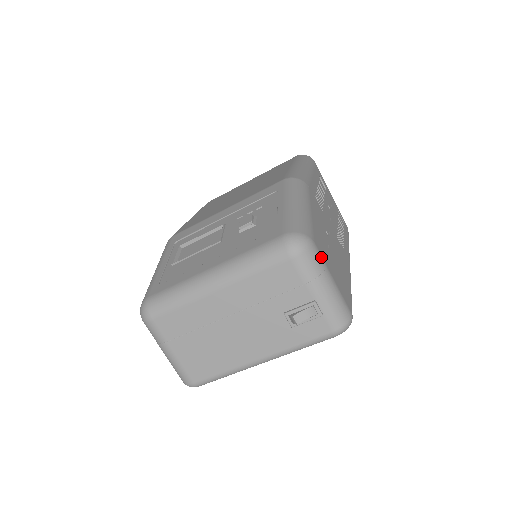
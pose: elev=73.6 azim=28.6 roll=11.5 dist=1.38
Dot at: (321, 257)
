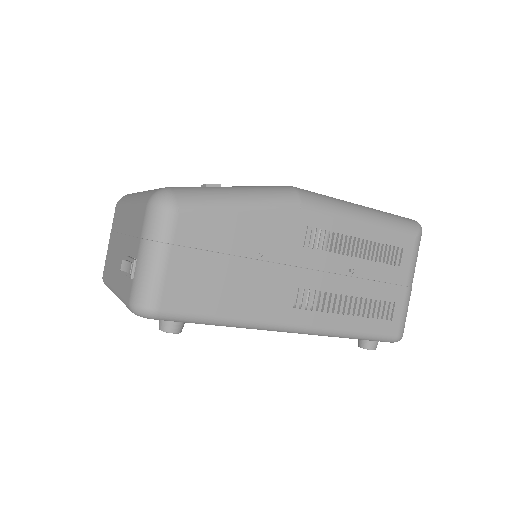
Dot at: (172, 230)
